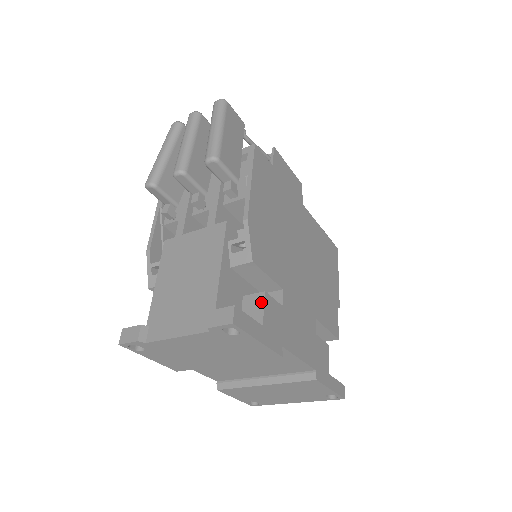
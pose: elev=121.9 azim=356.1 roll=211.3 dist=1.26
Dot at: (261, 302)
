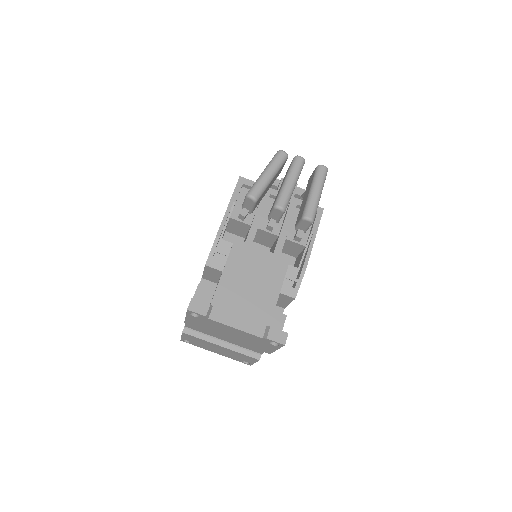
Dot at: (283, 322)
